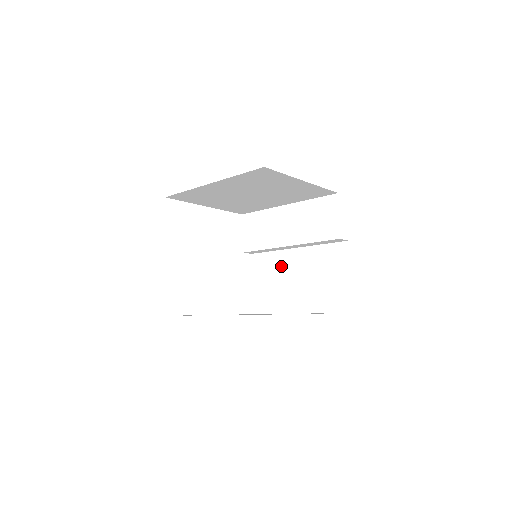
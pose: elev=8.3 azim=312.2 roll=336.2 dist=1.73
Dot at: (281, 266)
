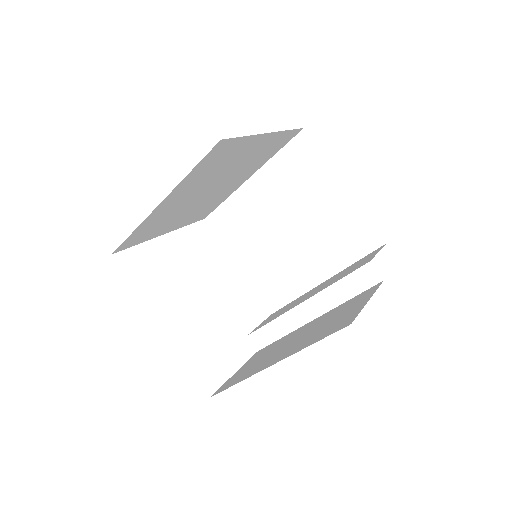
Dot at: (284, 341)
